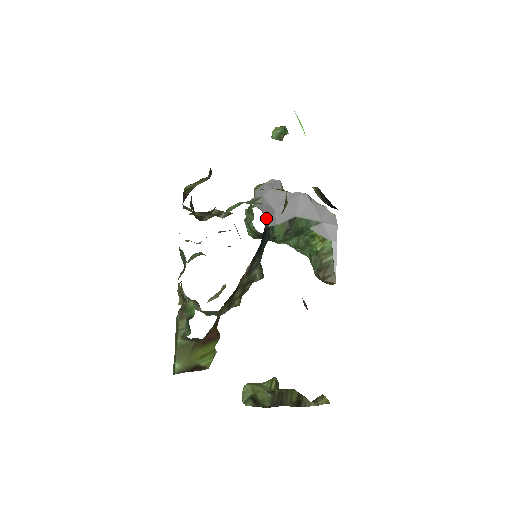
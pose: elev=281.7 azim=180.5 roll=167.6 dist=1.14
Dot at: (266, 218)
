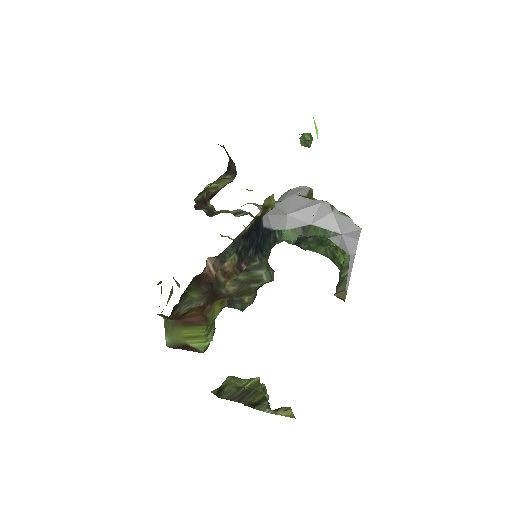
Dot at: (271, 221)
